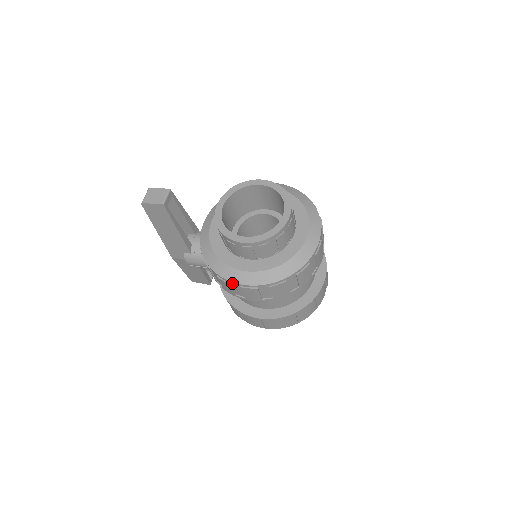
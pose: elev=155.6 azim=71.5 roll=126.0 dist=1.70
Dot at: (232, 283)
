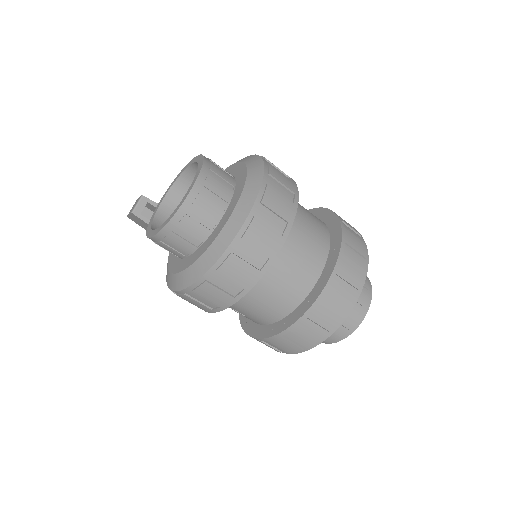
Dot at: occluded
